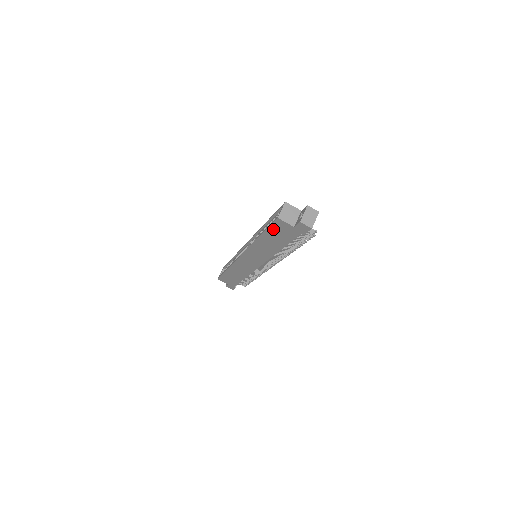
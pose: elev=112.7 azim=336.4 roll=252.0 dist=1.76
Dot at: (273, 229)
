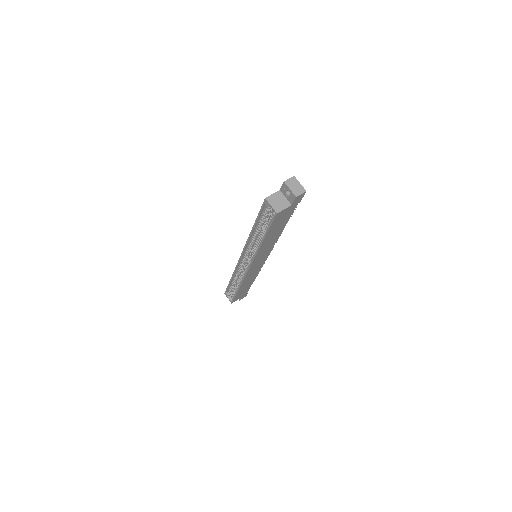
Dot at: (274, 224)
